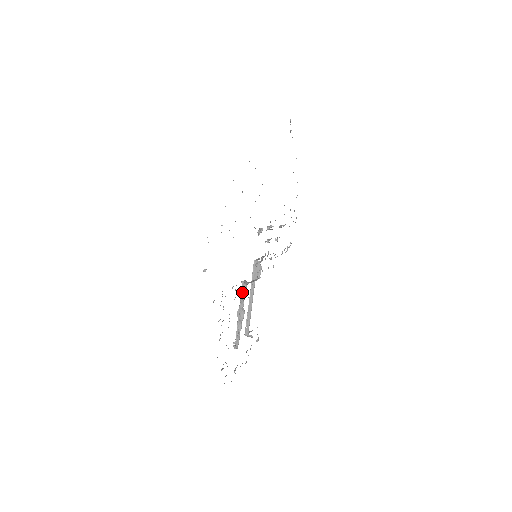
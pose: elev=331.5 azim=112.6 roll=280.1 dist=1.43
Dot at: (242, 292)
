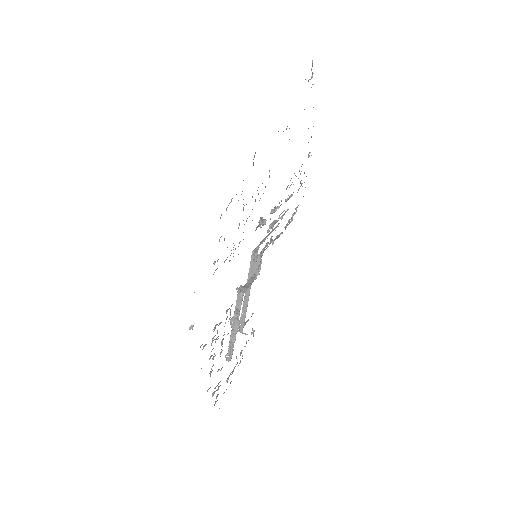
Dot at: (237, 301)
